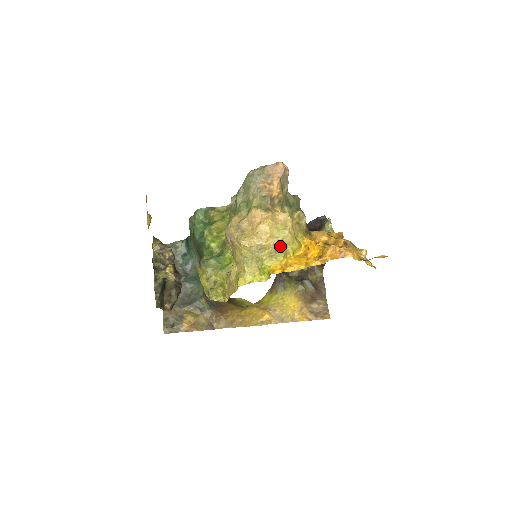
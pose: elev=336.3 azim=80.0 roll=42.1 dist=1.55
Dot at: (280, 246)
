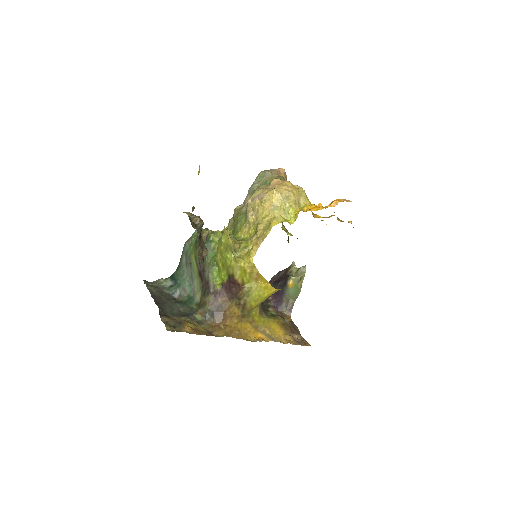
Dot at: (300, 198)
